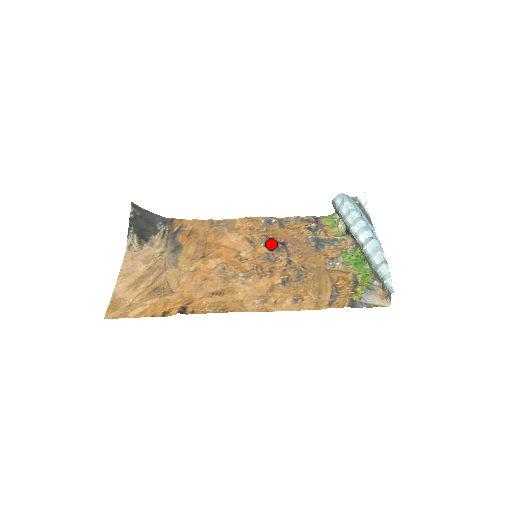
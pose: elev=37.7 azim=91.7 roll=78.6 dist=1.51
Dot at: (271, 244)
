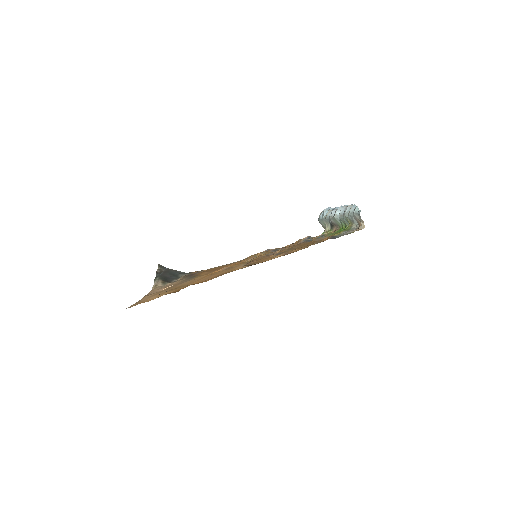
Dot at: (269, 250)
